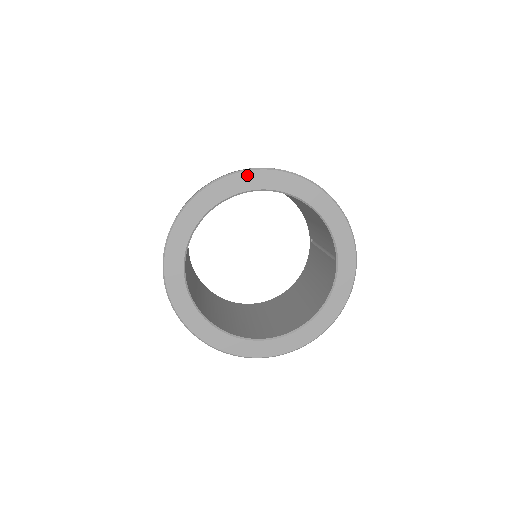
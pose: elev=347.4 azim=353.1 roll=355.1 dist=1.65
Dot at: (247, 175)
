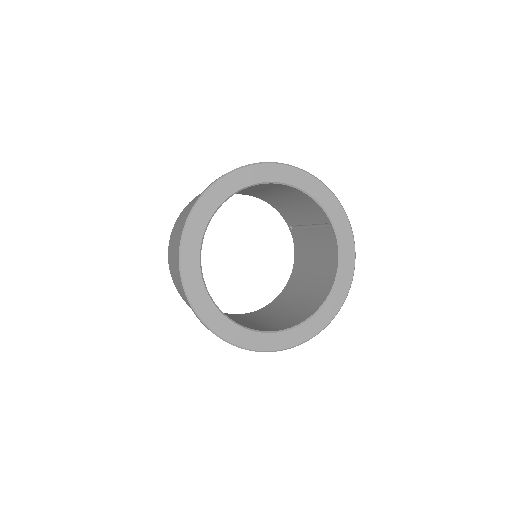
Dot at: (229, 178)
